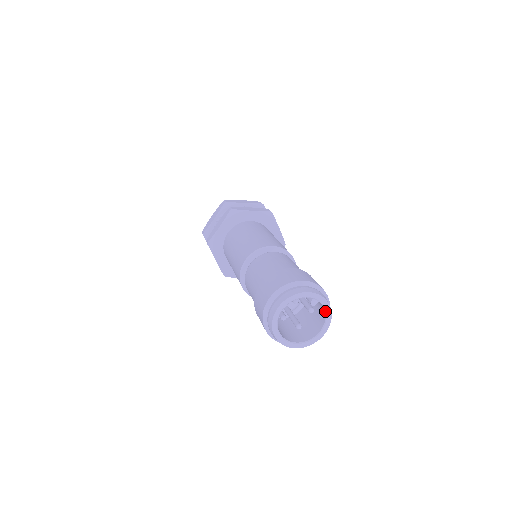
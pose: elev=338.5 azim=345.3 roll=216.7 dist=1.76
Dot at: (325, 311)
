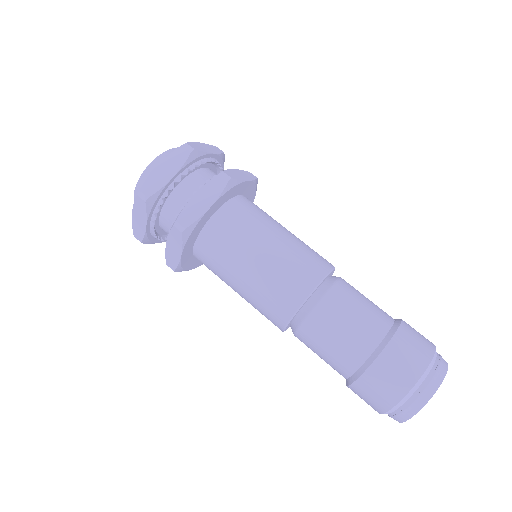
Dot at: occluded
